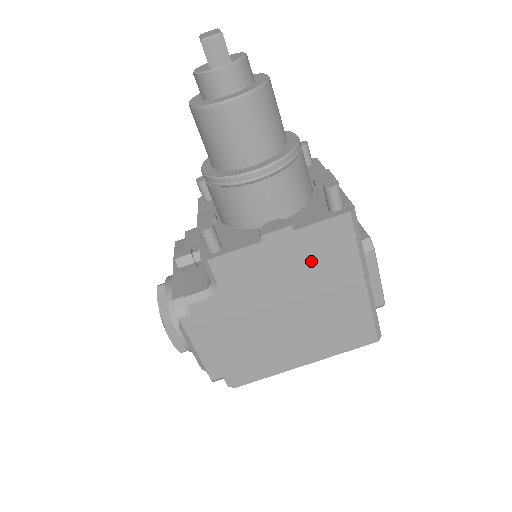
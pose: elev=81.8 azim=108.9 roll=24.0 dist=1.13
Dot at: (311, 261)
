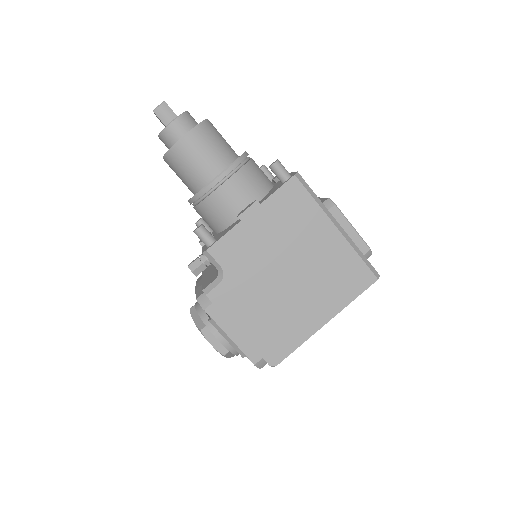
Dot at: (285, 225)
